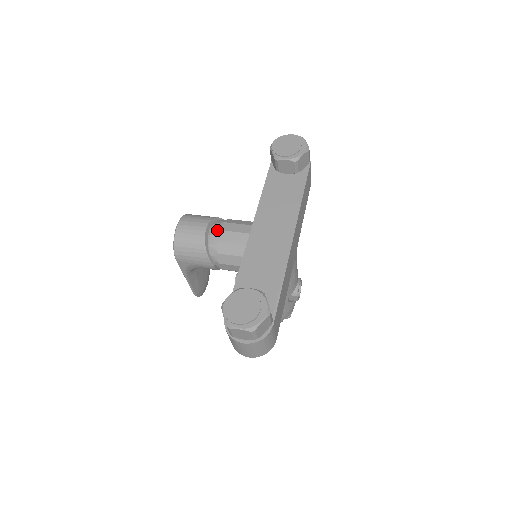
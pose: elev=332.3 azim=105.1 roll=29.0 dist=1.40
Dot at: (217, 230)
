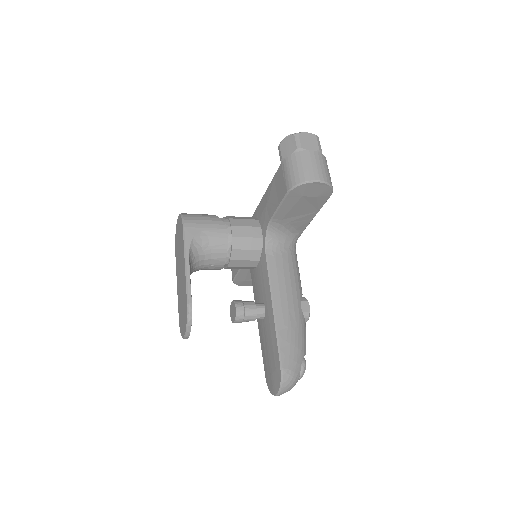
Dot at: occluded
